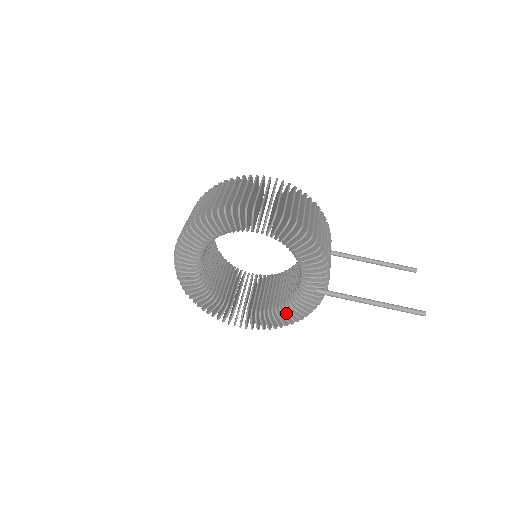
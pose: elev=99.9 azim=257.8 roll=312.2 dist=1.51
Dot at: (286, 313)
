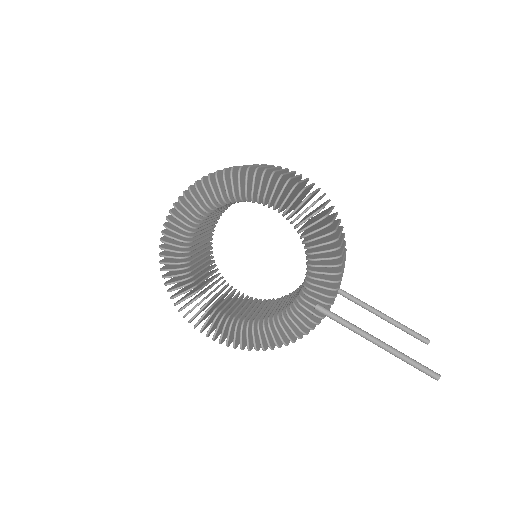
Dot at: (270, 329)
